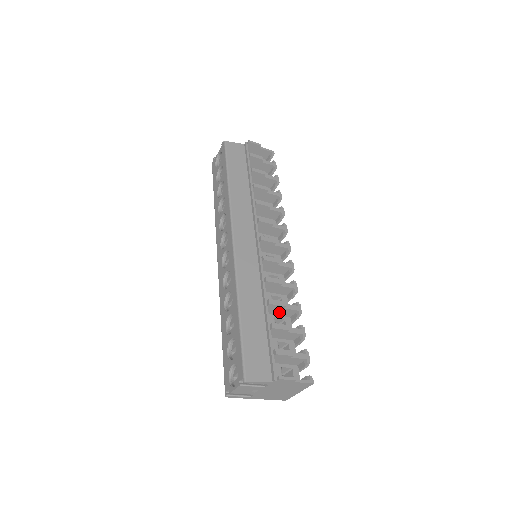
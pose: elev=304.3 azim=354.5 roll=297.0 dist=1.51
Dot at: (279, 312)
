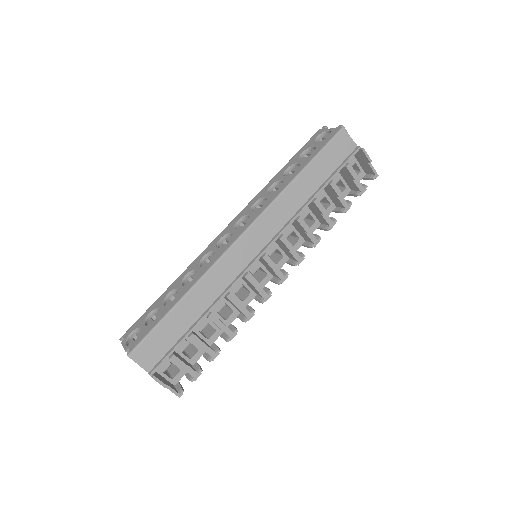
Dot at: occluded
